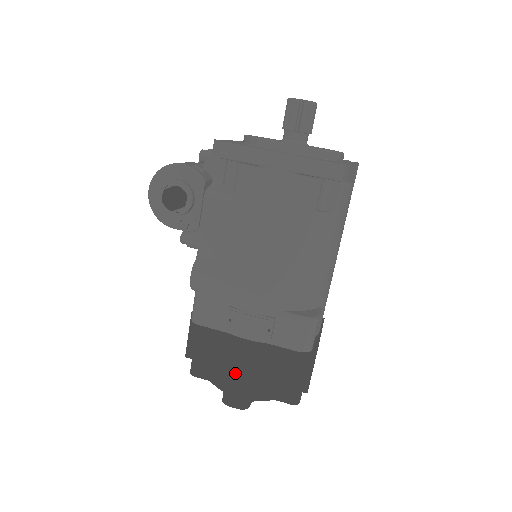
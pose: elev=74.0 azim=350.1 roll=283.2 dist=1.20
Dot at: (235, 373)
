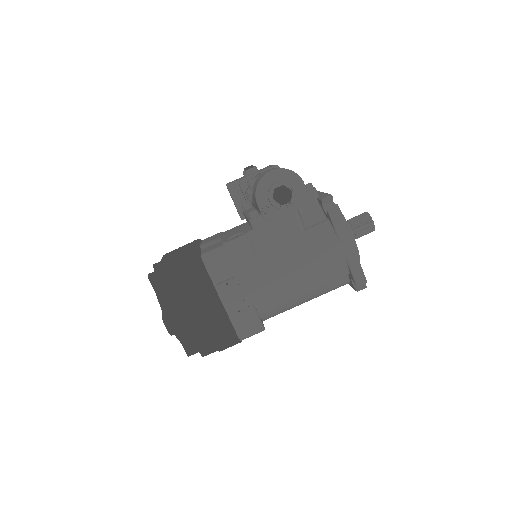
Dot at: (193, 312)
